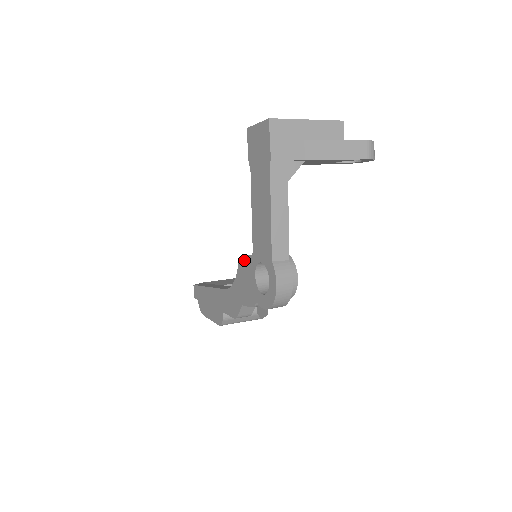
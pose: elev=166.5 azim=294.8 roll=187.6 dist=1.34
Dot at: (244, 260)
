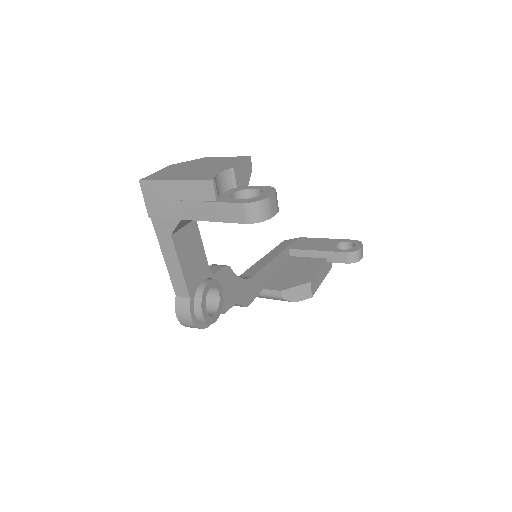
Dot at: occluded
